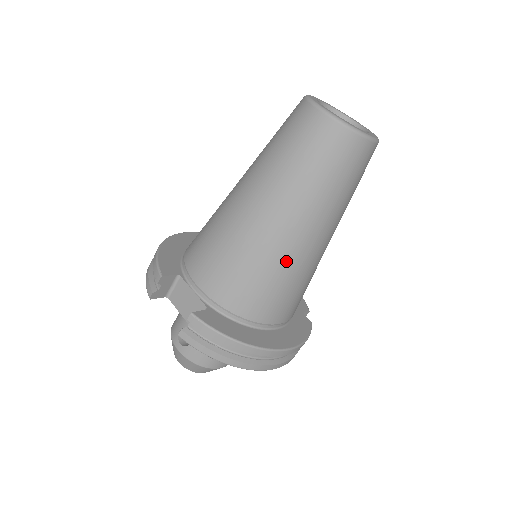
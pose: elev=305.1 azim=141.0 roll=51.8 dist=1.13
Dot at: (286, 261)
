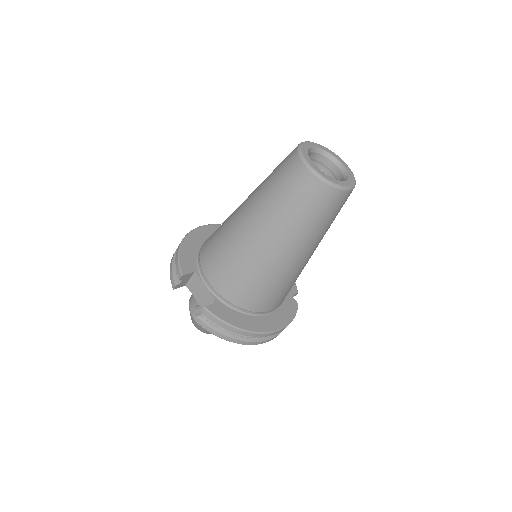
Dot at: (277, 272)
